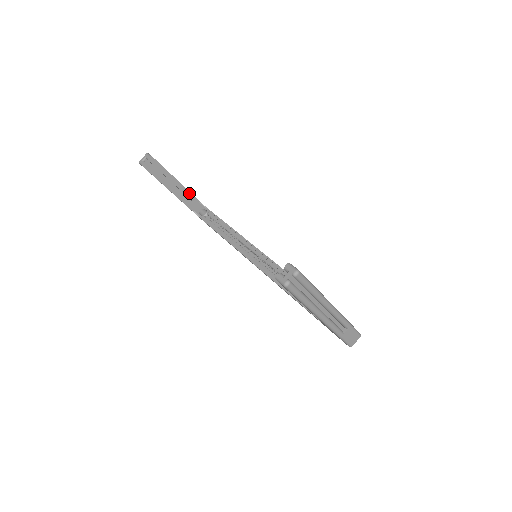
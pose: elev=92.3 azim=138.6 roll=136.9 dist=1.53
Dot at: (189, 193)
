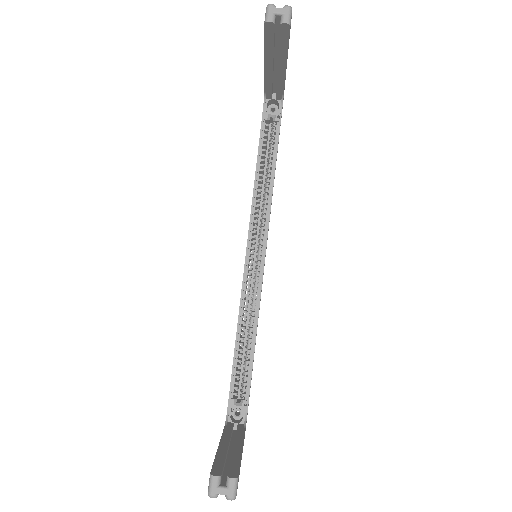
Dot at: (283, 82)
